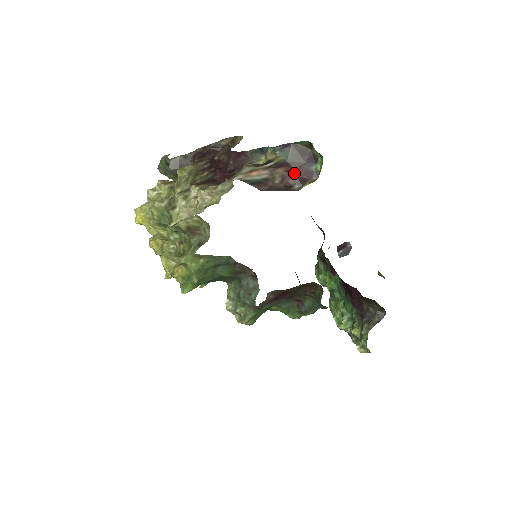
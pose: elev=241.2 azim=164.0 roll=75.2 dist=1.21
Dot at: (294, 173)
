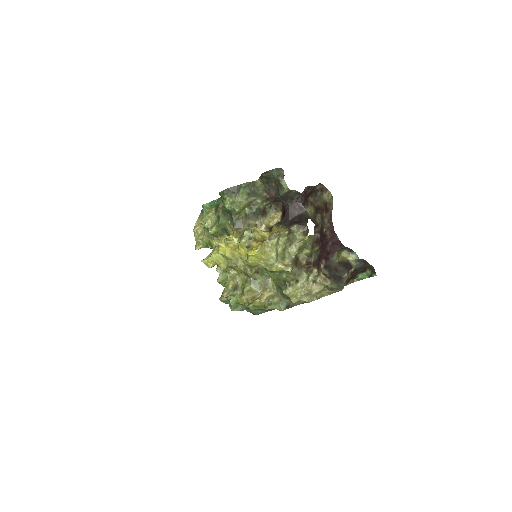
Dot at: (352, 277)
